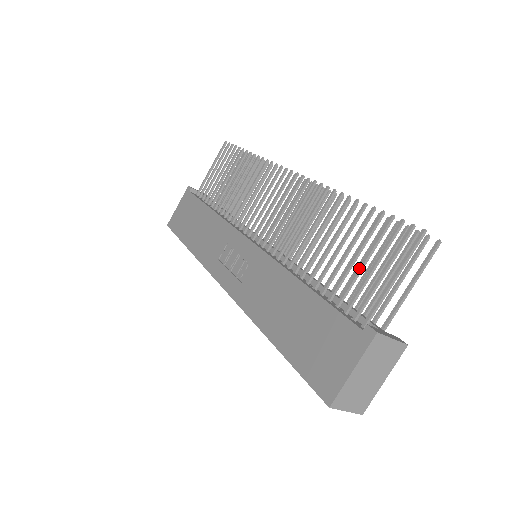
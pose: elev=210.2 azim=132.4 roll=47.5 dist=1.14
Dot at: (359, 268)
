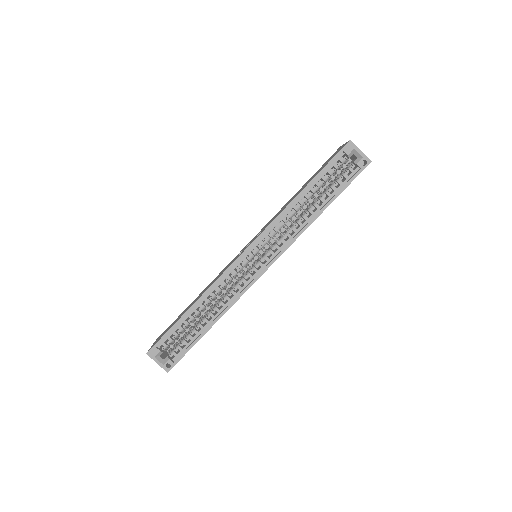
Dot at: occluded
